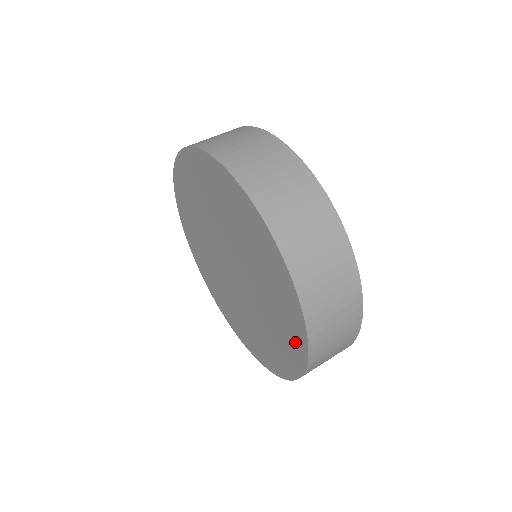
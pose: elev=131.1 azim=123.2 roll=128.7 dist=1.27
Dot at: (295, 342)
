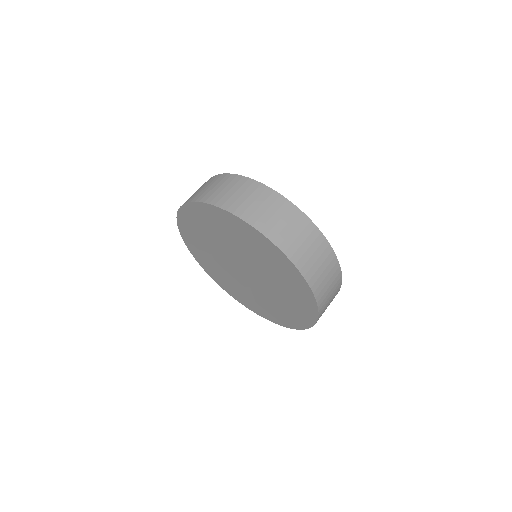
Dot at: (278, 258)
